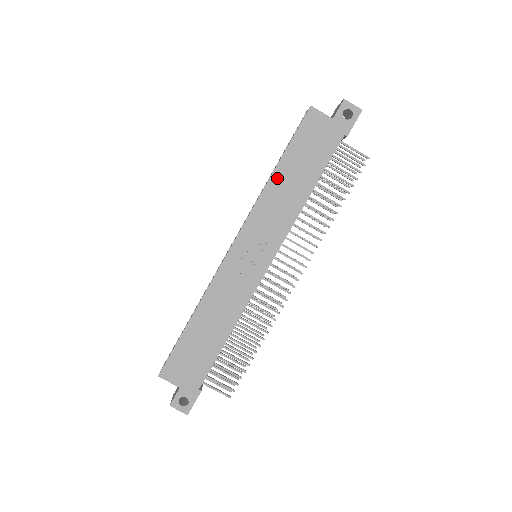
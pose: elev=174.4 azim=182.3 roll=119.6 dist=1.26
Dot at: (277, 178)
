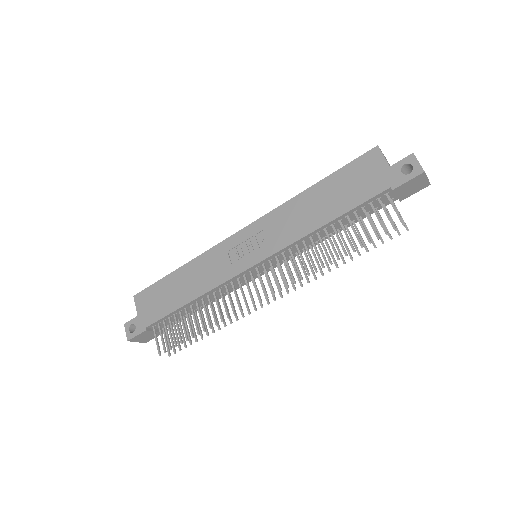
Dot at: (308, 195)
